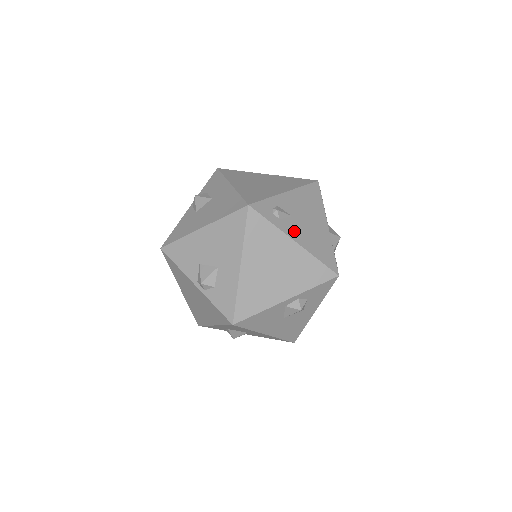
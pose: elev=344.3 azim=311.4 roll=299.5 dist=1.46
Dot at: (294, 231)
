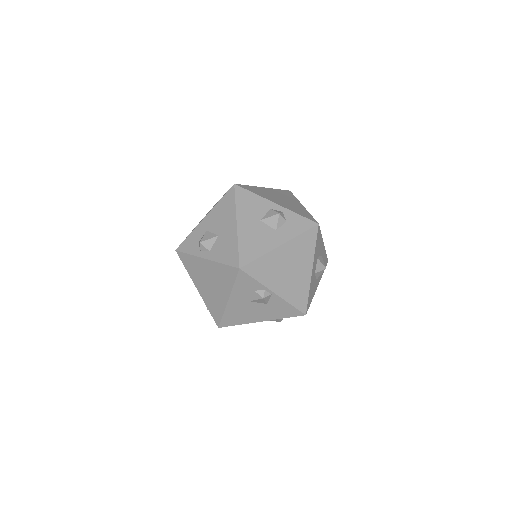
Dot at: occluded
